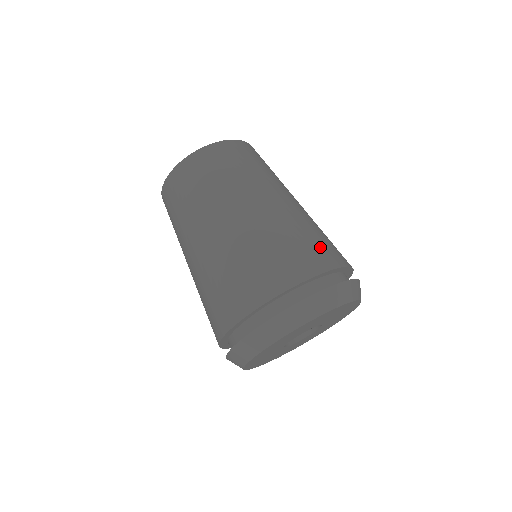
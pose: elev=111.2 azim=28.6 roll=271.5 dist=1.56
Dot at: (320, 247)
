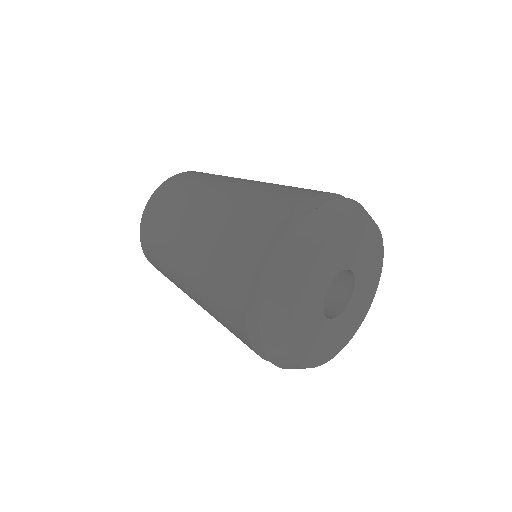
Dot at: (302, 189)
